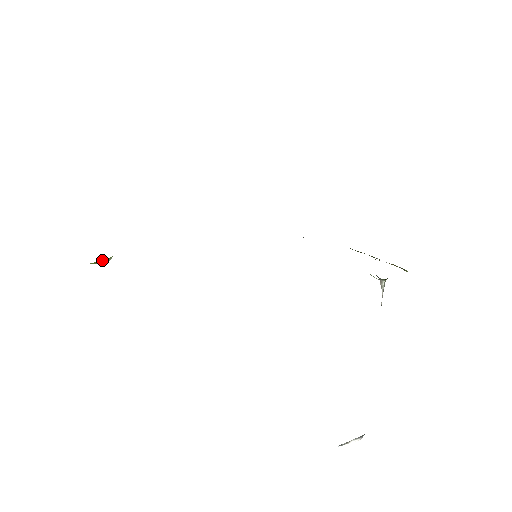
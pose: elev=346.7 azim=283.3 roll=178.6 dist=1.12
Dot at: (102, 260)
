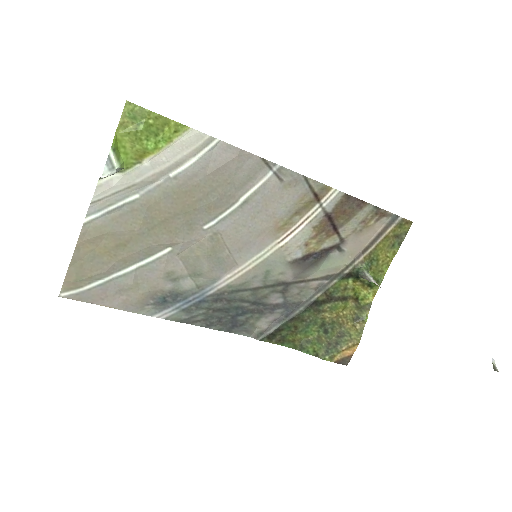
Dot at: (118, 154)
